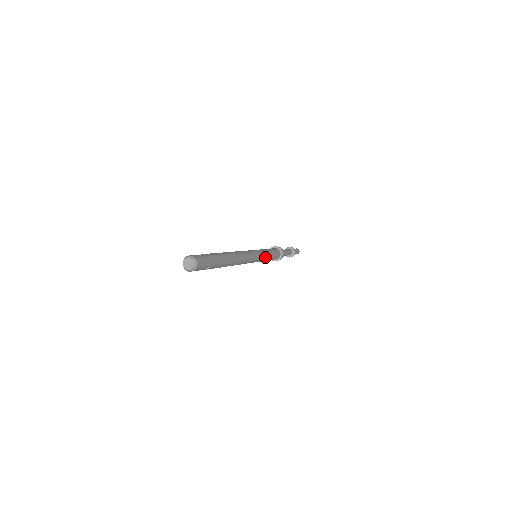
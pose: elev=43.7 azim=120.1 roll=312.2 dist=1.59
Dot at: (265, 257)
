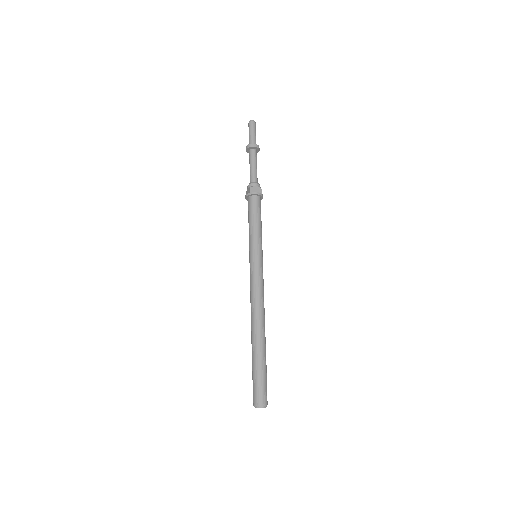
Dot at: occluded
